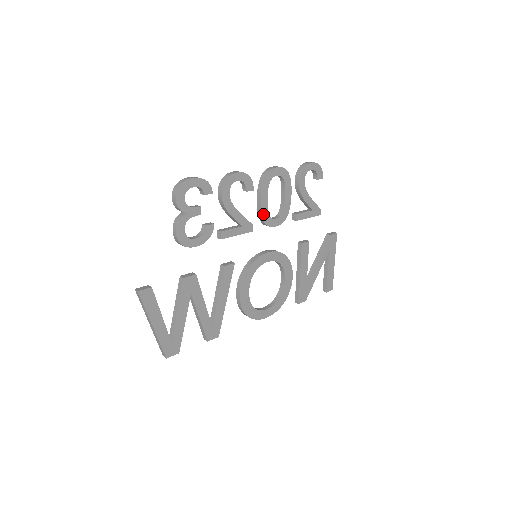
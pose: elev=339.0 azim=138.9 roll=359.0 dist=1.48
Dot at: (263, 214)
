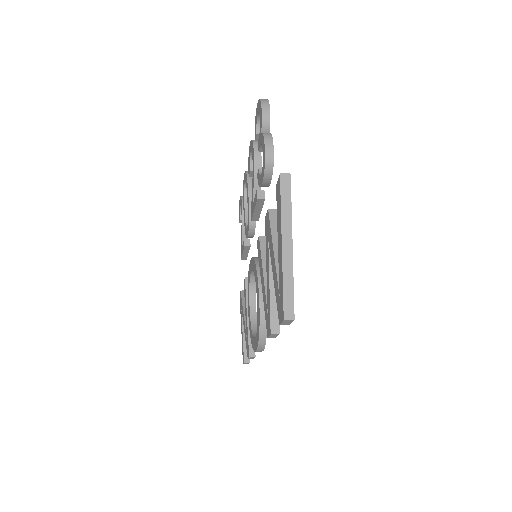
Dot at: occluded
